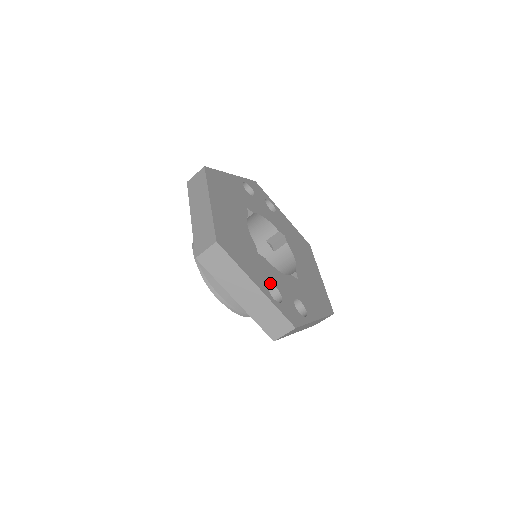
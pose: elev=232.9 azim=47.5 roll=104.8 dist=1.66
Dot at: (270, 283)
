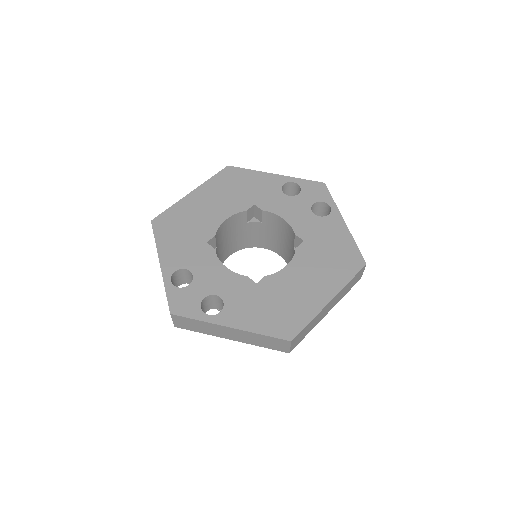
Dot at: (187, 269)
